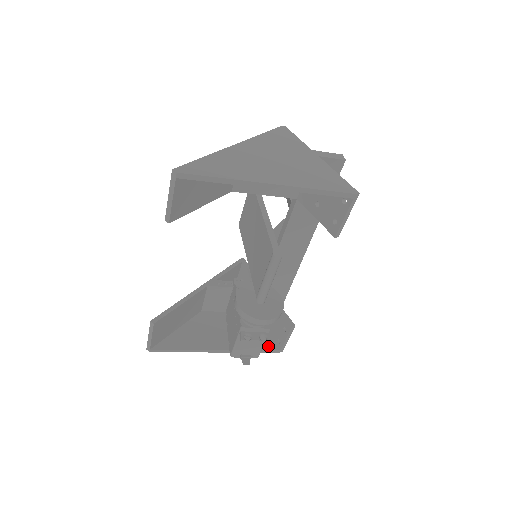
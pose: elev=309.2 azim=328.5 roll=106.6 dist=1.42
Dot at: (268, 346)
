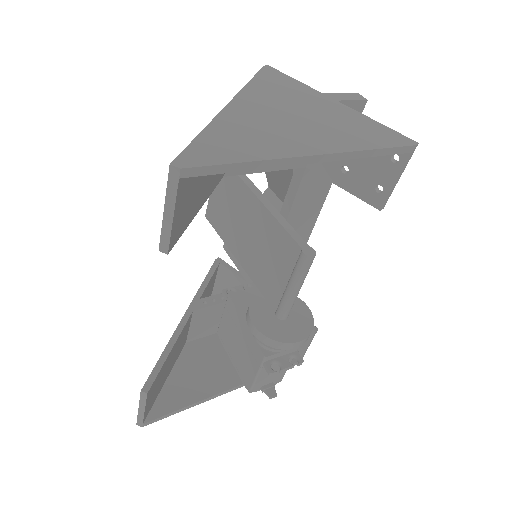
Dot at: occluded
